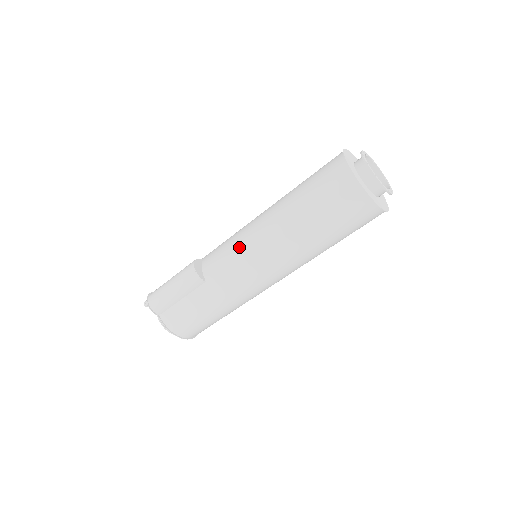
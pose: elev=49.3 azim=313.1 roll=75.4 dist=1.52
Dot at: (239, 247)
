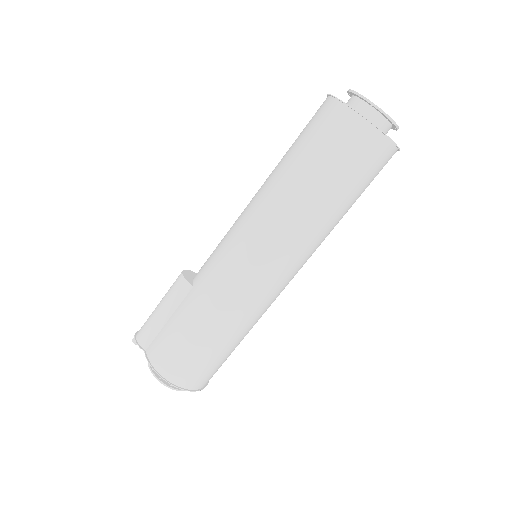
Dot at: (228, 233)
